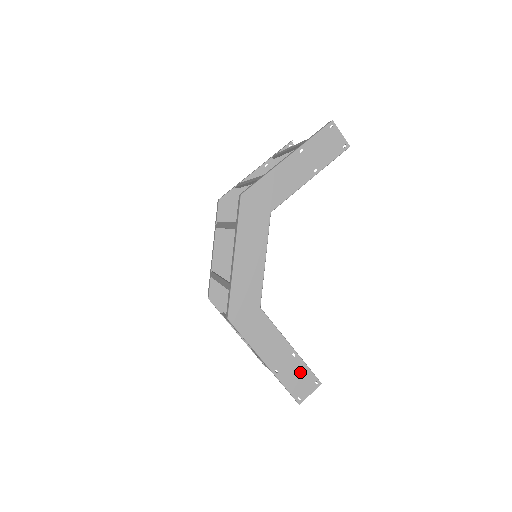
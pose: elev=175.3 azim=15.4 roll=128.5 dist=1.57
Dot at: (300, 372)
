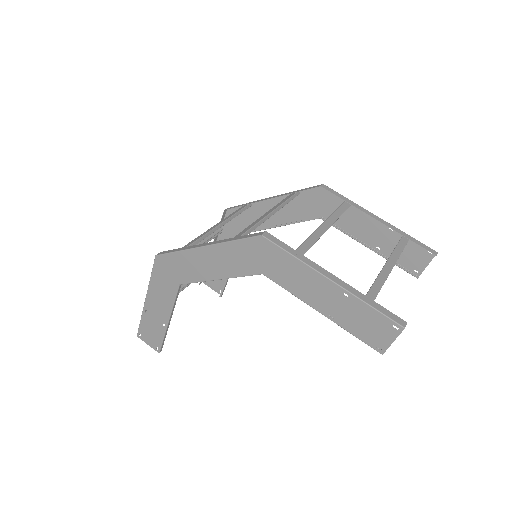
Dot at: (156, 333)
